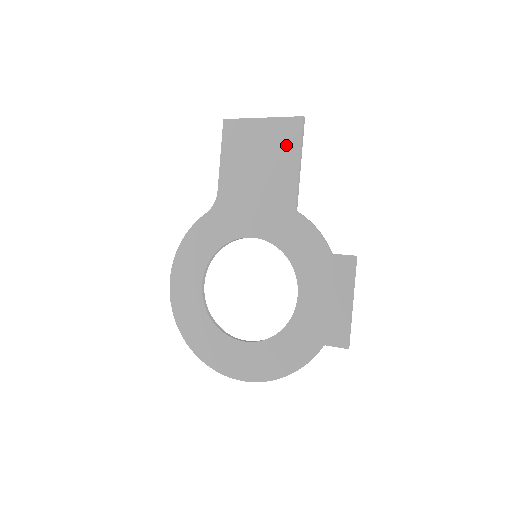
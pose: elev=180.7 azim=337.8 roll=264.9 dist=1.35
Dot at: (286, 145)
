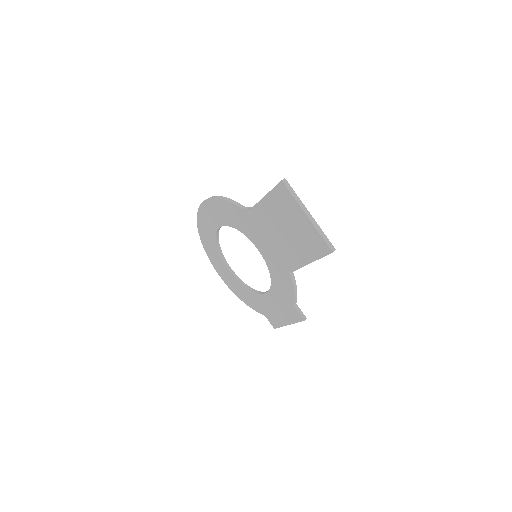
Dot at: (310, 248)
